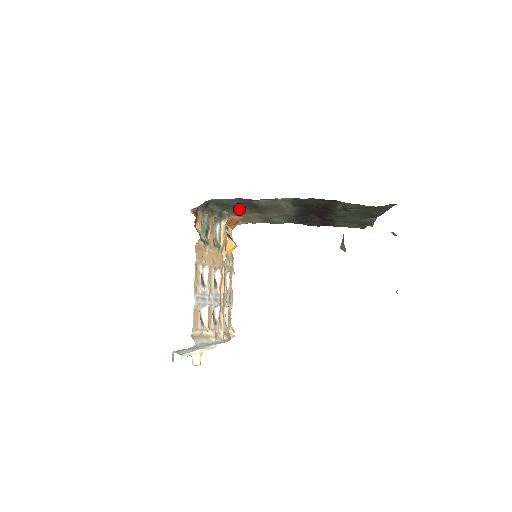
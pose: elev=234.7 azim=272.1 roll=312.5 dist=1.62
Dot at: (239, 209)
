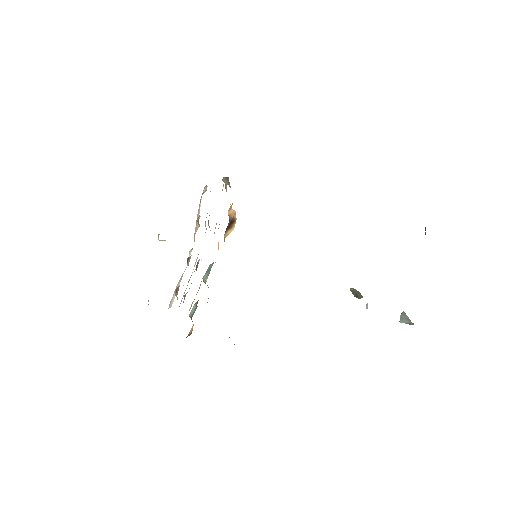
Dot at: occluded
